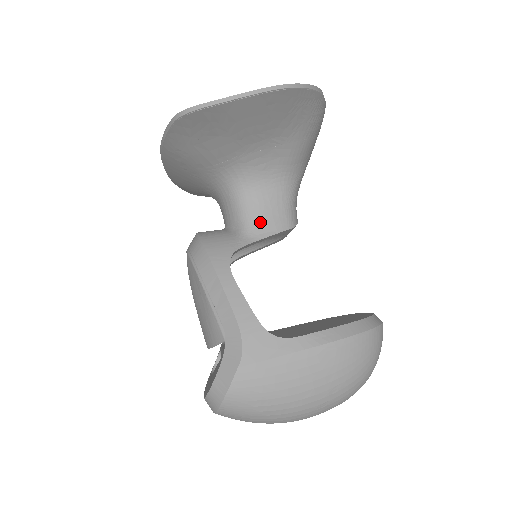
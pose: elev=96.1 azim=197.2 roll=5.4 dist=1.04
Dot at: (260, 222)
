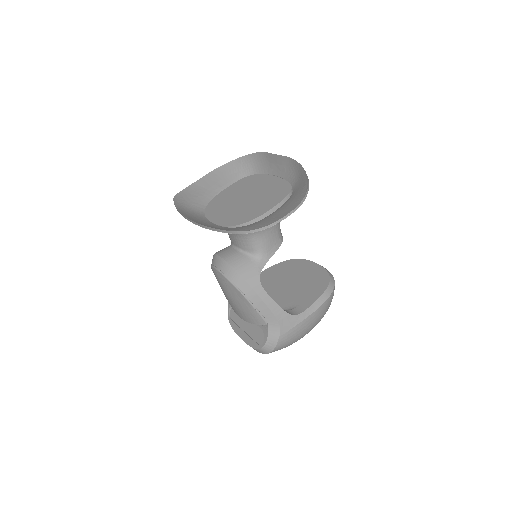
Dot at: (267, 248)
